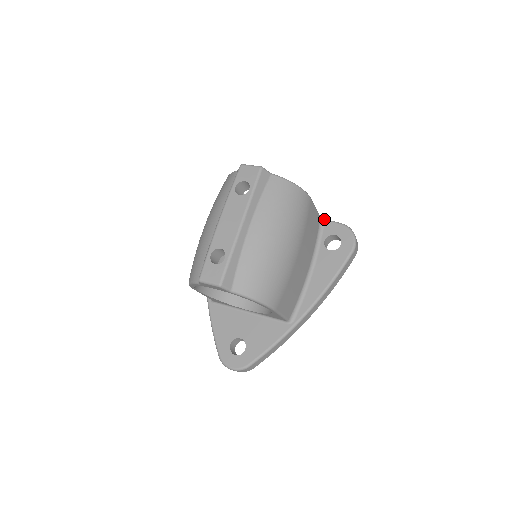
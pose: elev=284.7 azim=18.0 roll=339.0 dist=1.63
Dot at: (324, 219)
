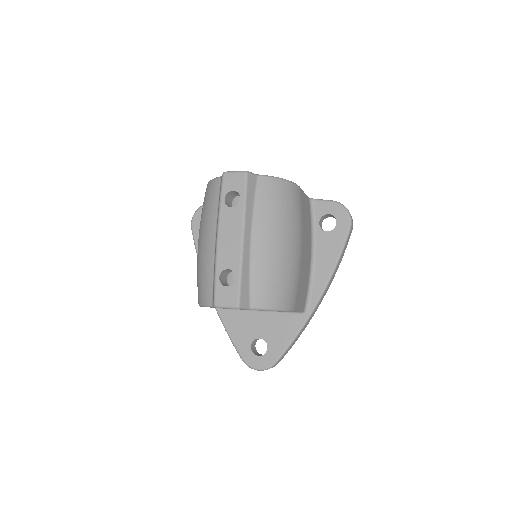
Dot at: (313, 200)
